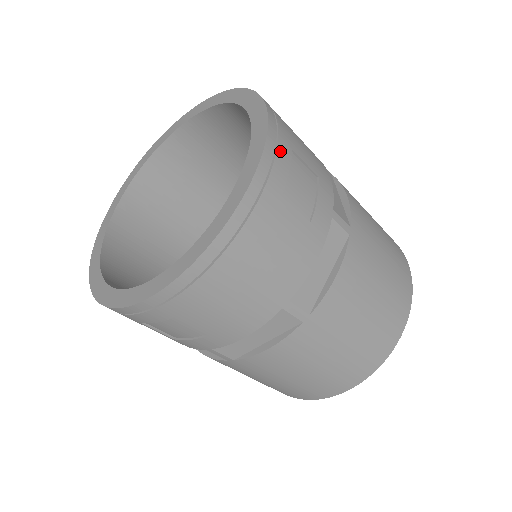
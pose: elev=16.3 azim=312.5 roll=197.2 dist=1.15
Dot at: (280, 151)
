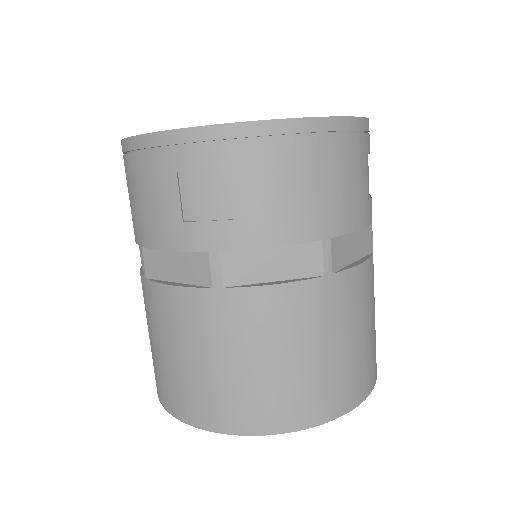
Dot at: occluded
